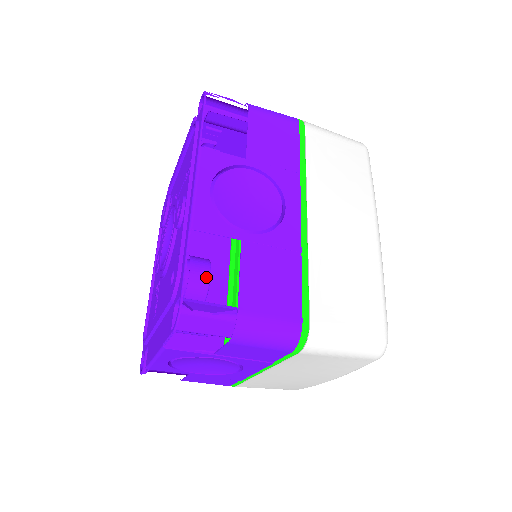
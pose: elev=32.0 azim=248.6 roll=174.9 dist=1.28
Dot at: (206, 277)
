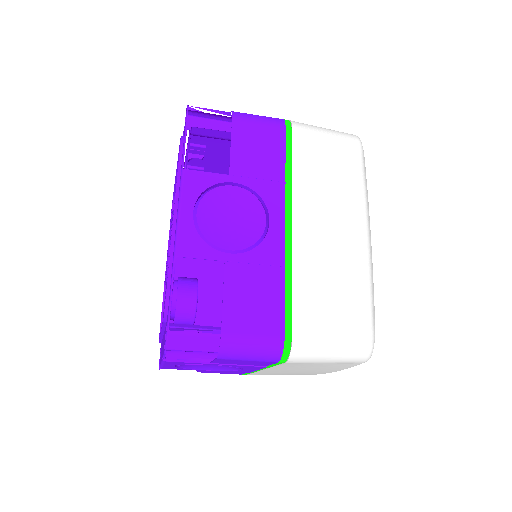
Dot at: (193, 299)
